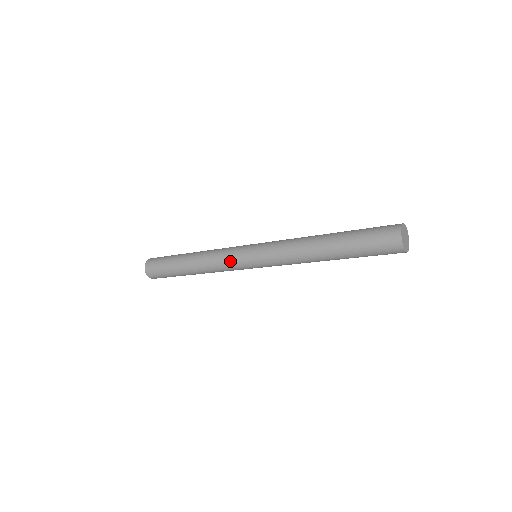
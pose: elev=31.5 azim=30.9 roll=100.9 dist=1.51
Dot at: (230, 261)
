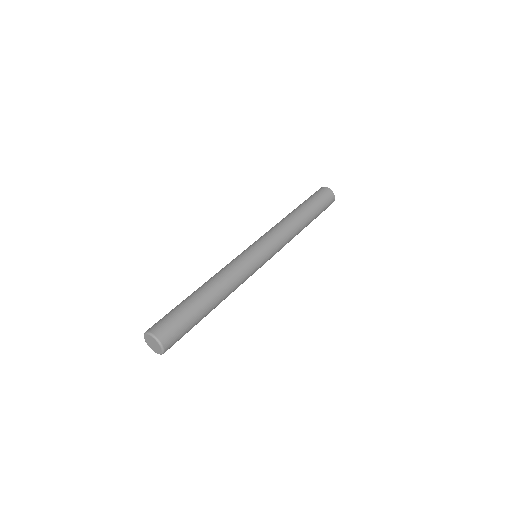
Dot at: (242, 259)
